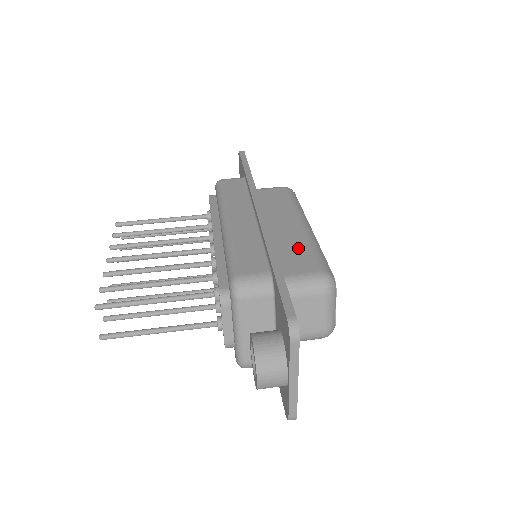
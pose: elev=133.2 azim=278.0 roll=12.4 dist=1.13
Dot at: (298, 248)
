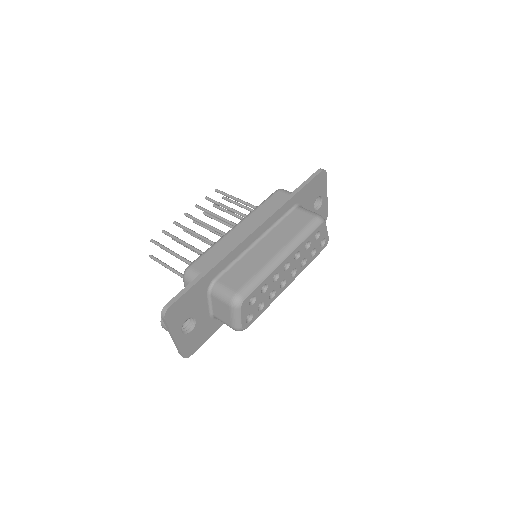
Dot at: (250, 268)
